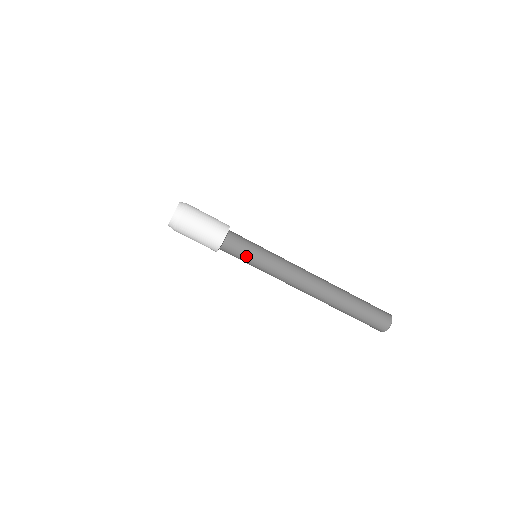
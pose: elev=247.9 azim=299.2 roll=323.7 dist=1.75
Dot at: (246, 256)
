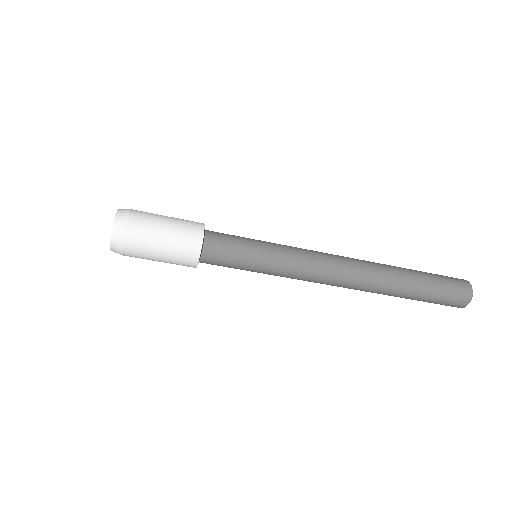
Dot at: occluded
